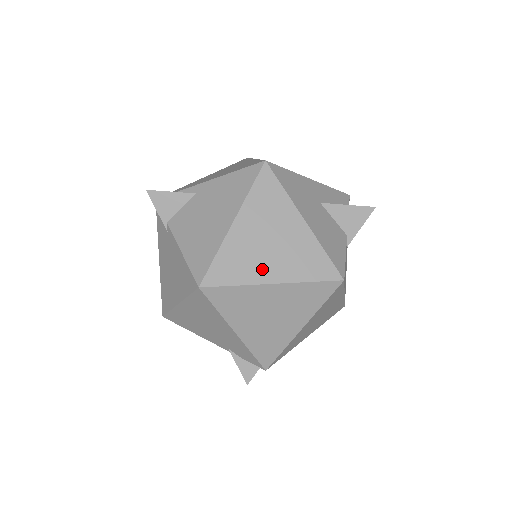
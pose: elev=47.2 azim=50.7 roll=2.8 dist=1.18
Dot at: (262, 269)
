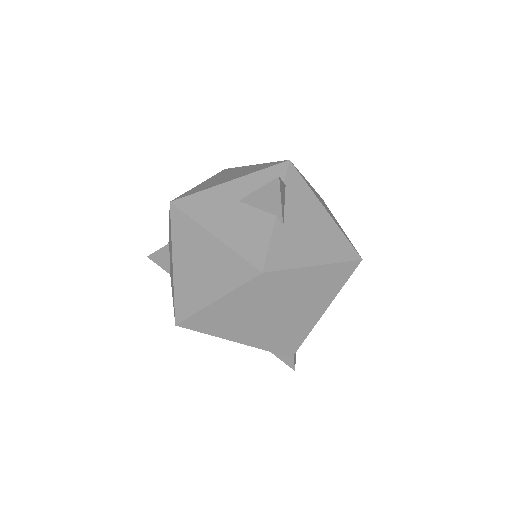
Dot at: (204, 293)
